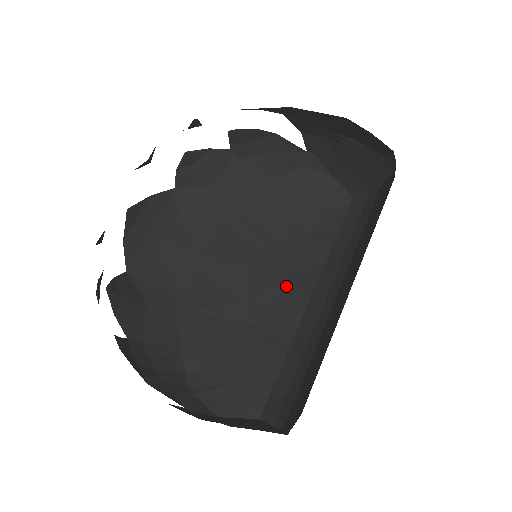
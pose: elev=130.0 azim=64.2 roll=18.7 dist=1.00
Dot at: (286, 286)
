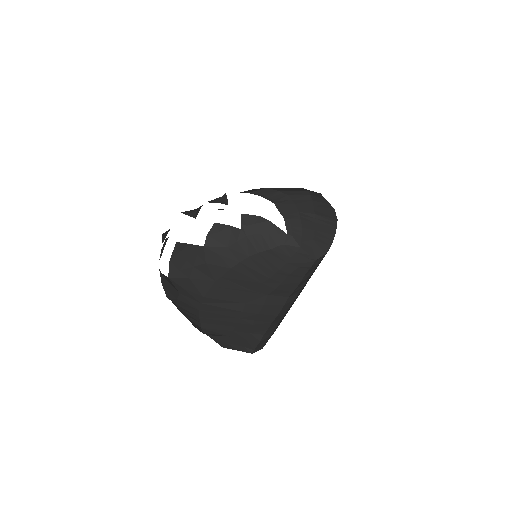
Dot at: (273, 294)
